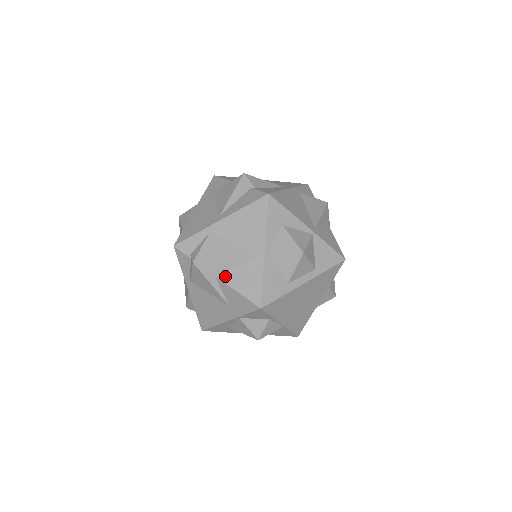
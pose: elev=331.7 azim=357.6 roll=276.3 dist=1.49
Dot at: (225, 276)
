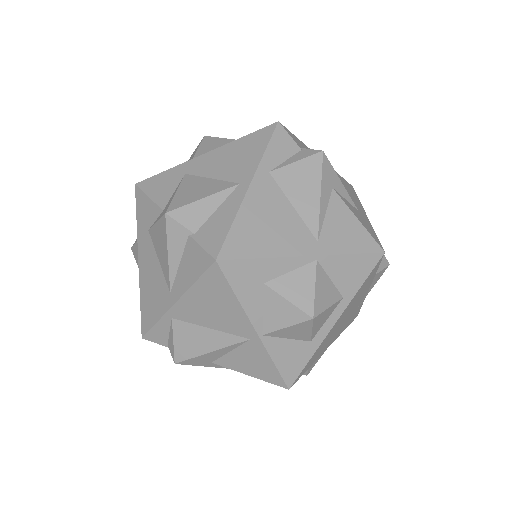
Dot at: (224, 362)
